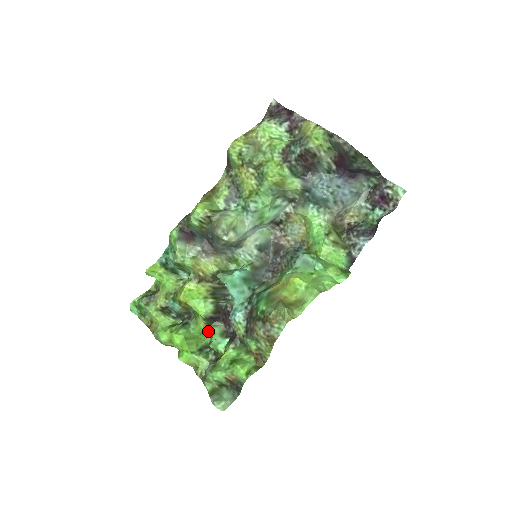
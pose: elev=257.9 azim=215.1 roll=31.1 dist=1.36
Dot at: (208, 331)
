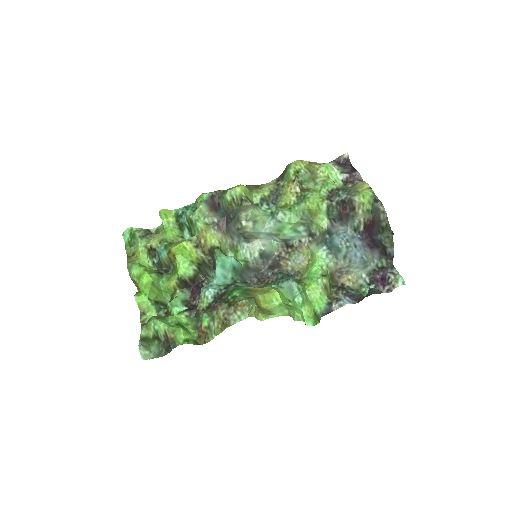
Dot at: (174, 292)
